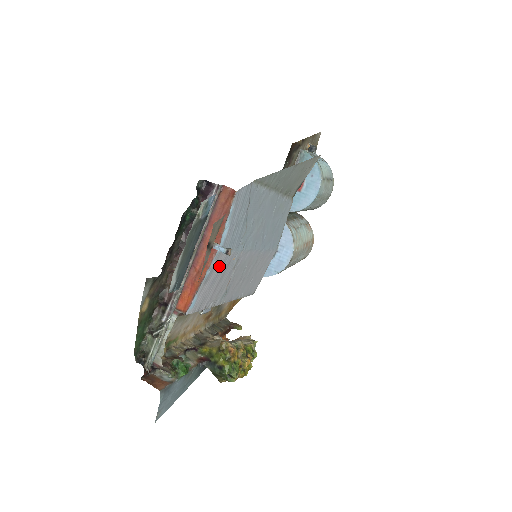
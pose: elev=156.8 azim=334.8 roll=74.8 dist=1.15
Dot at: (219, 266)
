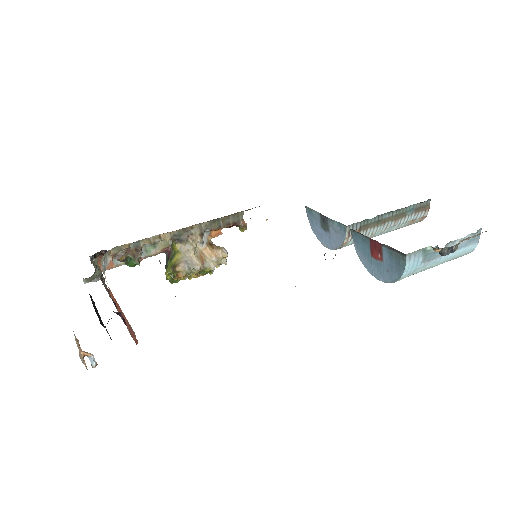
Dot at: occluded
